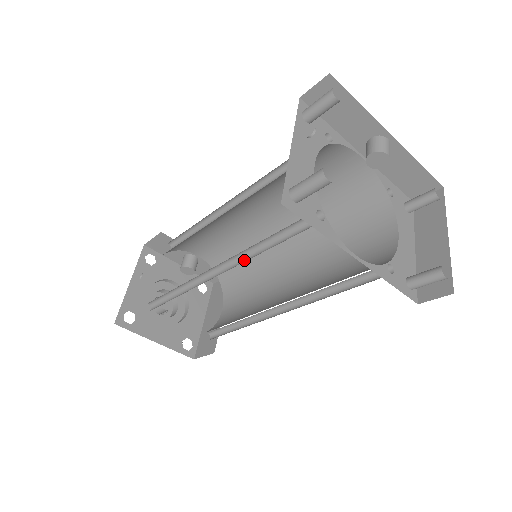
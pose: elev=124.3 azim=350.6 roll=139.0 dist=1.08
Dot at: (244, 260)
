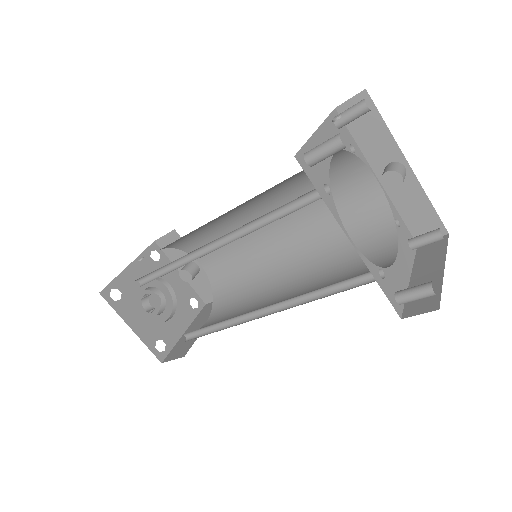
Dot at: (244, 235)
